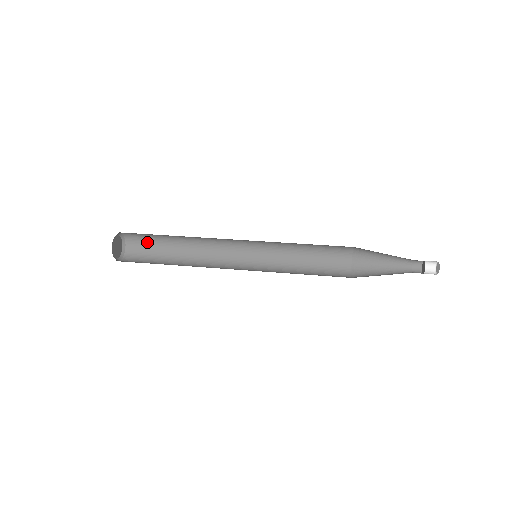
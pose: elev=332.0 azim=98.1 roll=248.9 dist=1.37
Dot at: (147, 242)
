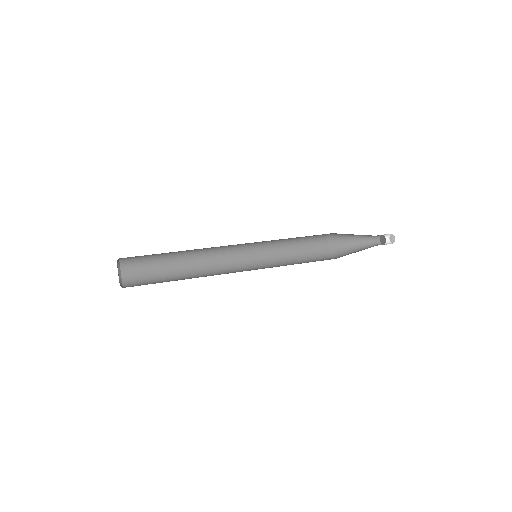
Dot at: (144, 267)
